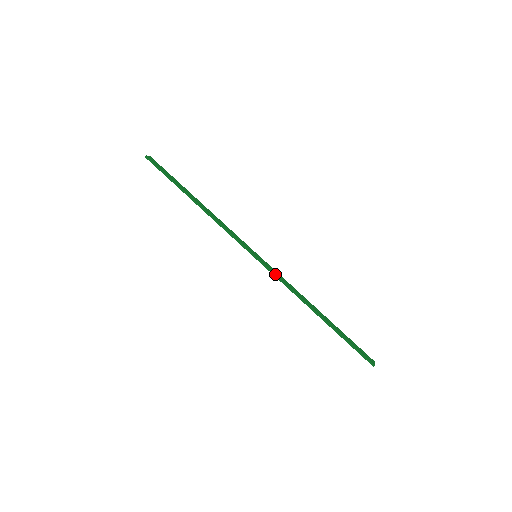
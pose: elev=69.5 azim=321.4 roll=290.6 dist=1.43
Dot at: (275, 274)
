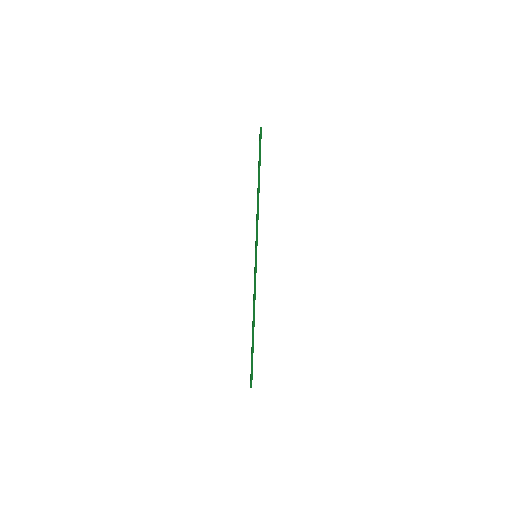
Dot at: occluded
